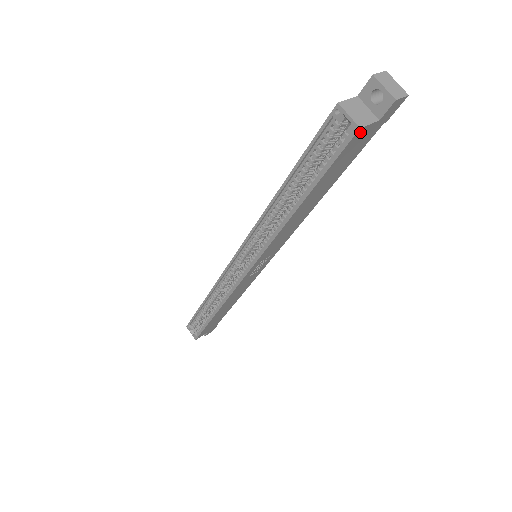
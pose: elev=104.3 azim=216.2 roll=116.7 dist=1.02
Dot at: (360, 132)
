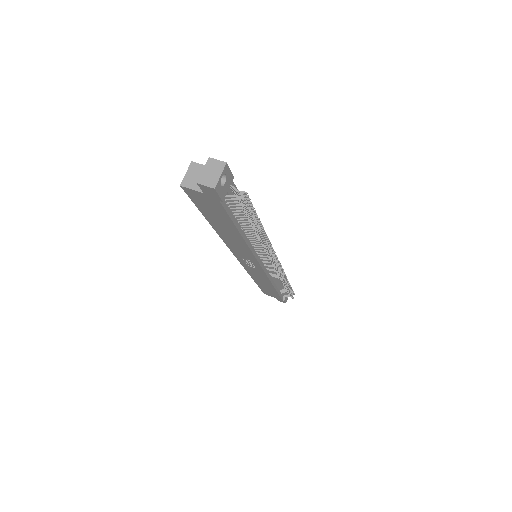
Dot at: (188, 190)
